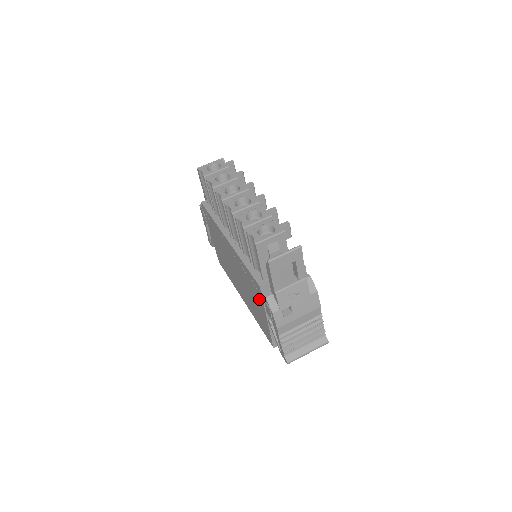
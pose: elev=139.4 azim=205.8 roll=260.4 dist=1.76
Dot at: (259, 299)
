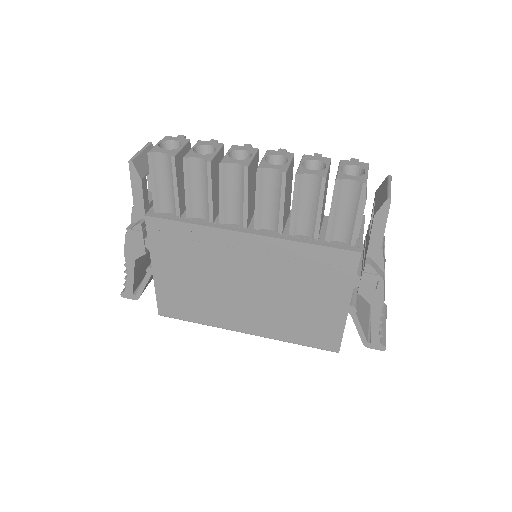
Dot at: (339, 283)
